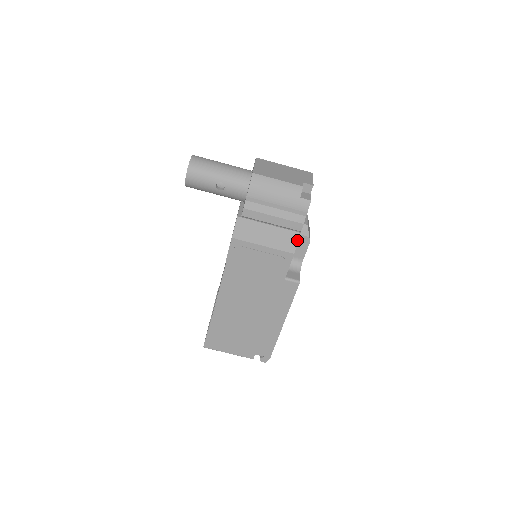
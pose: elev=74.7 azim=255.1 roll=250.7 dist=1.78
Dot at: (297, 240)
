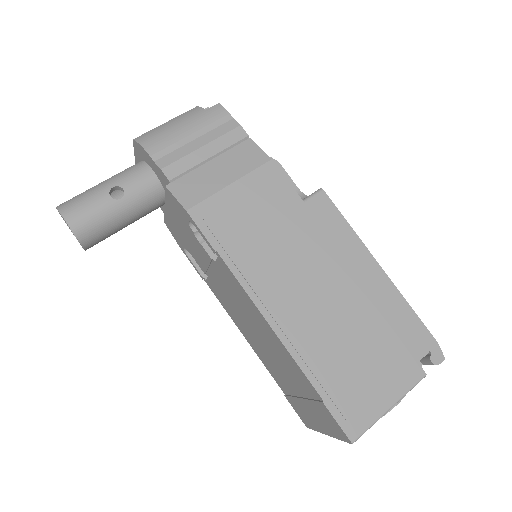
Dot at: (256, 146)
